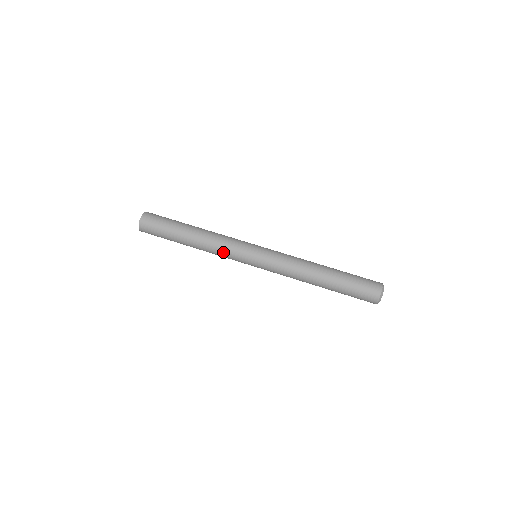
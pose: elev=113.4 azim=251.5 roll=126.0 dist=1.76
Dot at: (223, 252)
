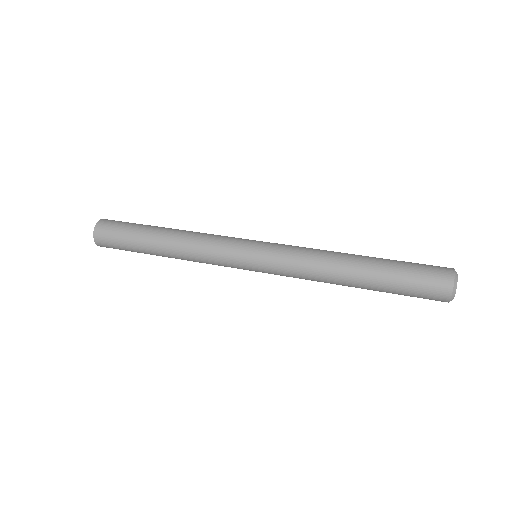
Dot at: (208, 257)
